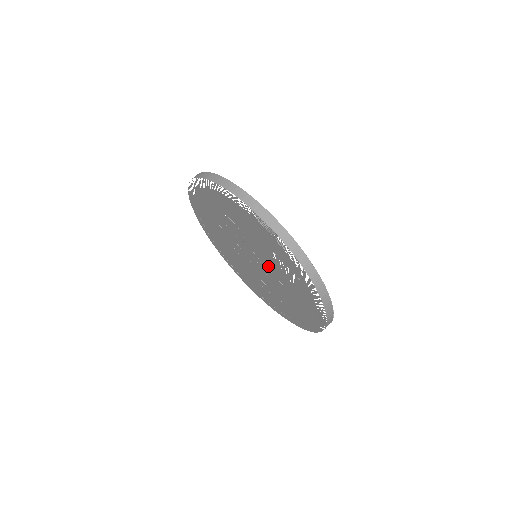
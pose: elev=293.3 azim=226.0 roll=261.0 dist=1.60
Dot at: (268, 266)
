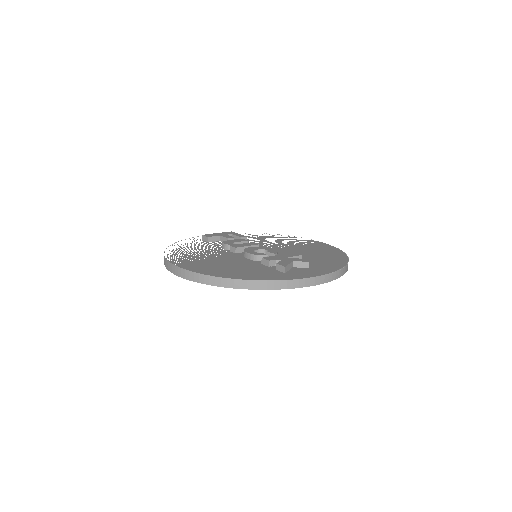
Dot at: occluded
